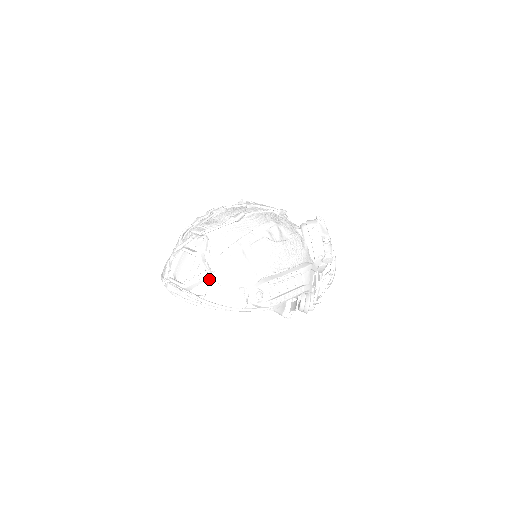
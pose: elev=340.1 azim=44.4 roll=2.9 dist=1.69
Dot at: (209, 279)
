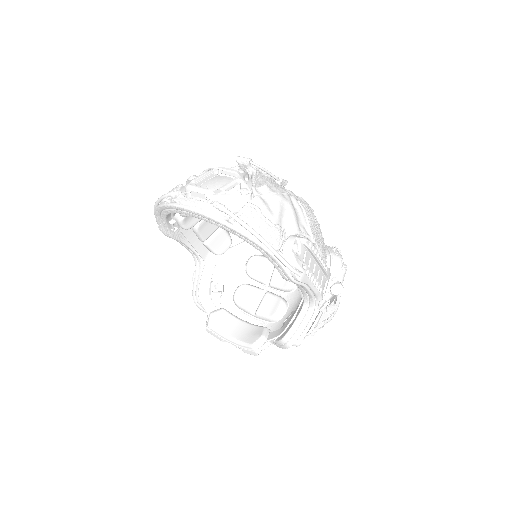
Dot at: (247, 200)
